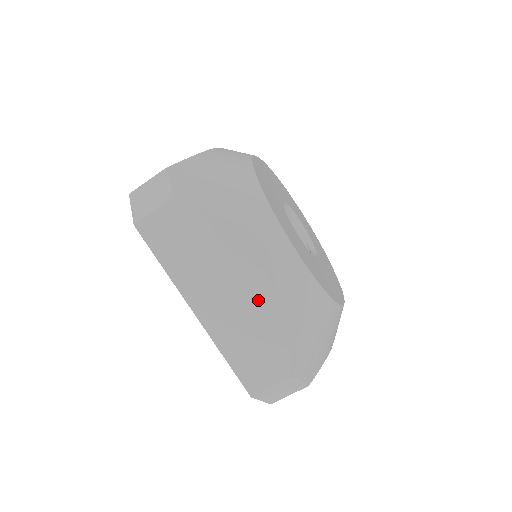
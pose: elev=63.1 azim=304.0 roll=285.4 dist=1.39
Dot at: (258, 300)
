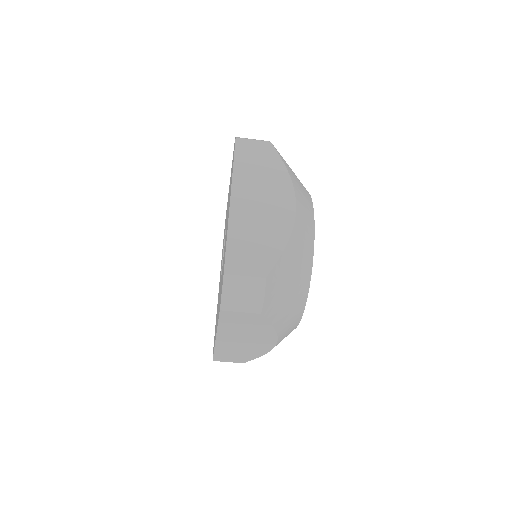
Dot at: (260, 348)
